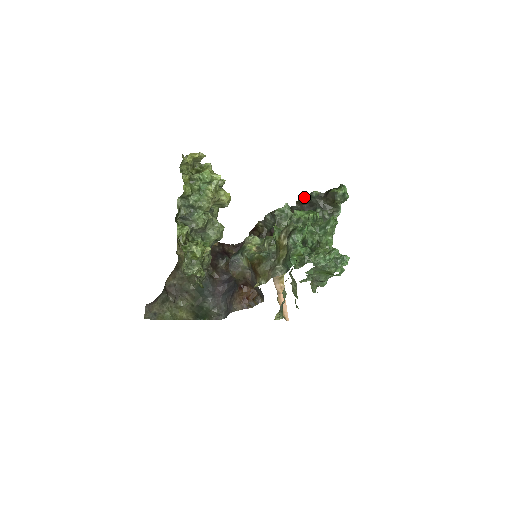
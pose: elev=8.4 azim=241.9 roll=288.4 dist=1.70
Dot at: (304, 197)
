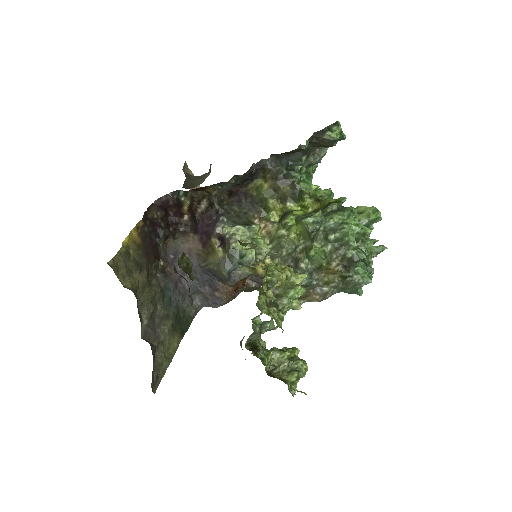
Dot at: (290, 151)
